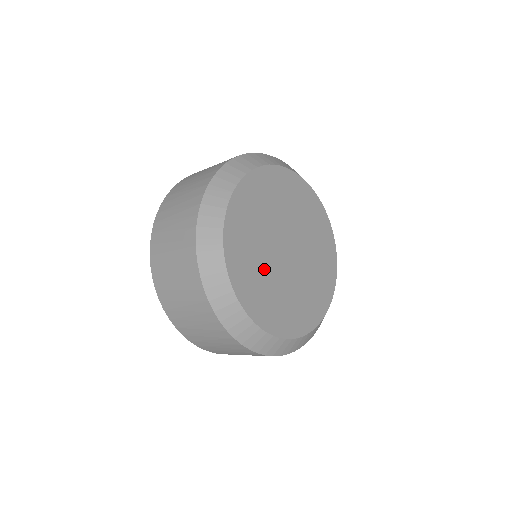
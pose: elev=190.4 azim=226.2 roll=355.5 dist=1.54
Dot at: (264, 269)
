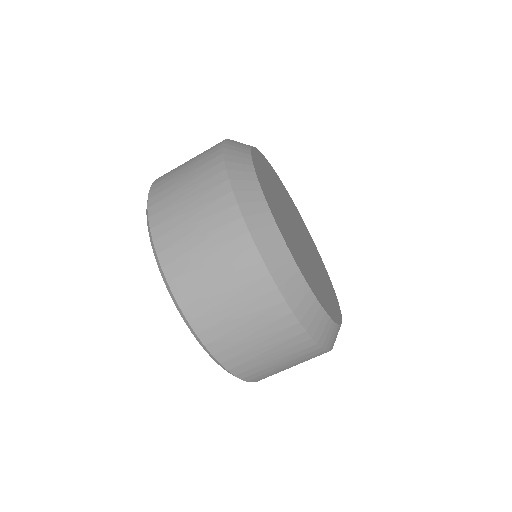
Dot at: (277, 194)
